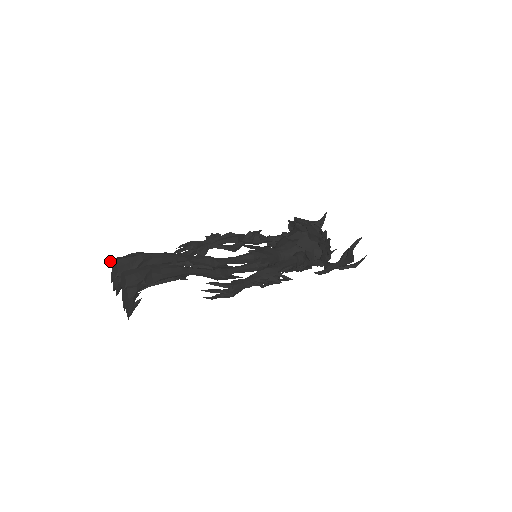
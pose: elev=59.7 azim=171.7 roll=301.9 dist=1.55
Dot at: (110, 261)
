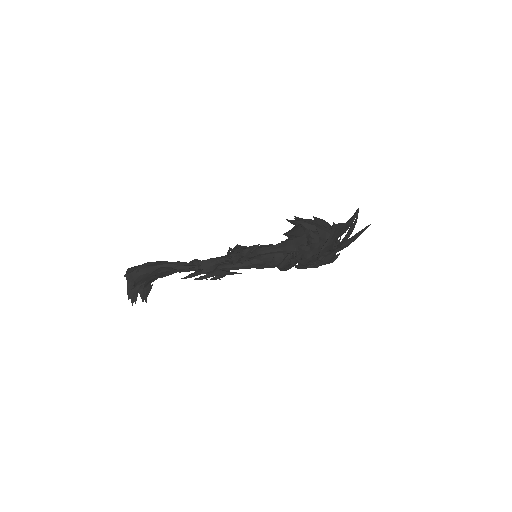
Dot at: occluded
